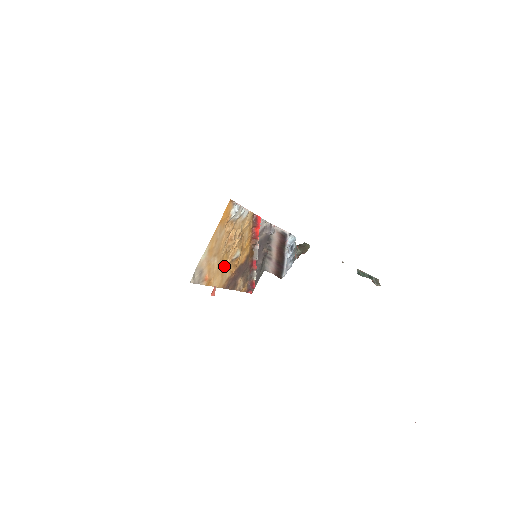
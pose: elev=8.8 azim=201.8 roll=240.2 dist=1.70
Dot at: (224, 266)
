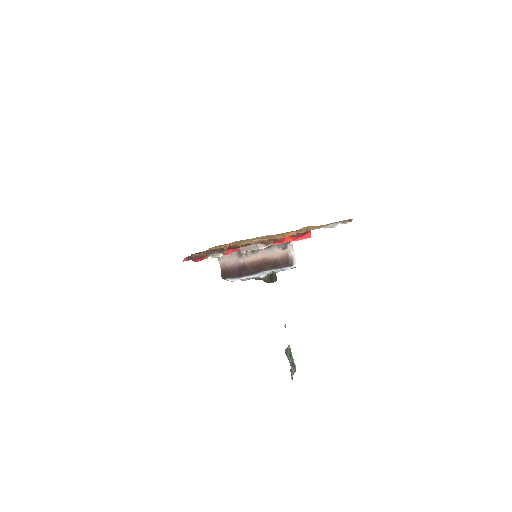
Dot at: (239, 243)
